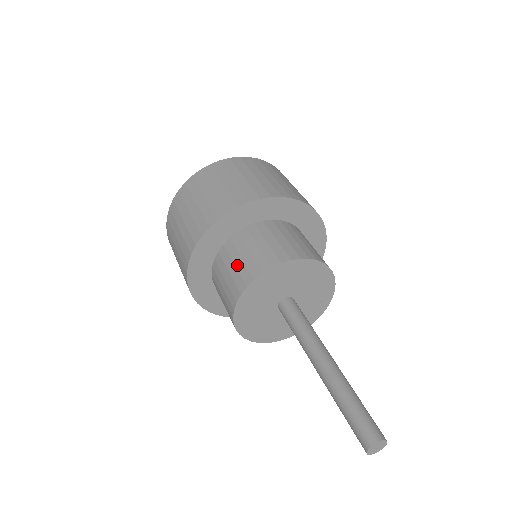
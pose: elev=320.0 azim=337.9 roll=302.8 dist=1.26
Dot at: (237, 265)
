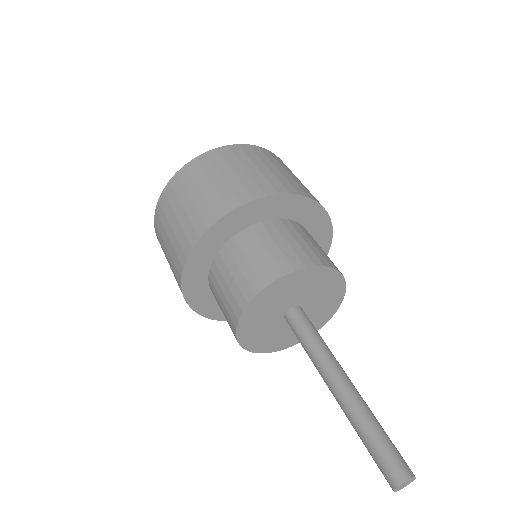
Dot at: (224, 315)
